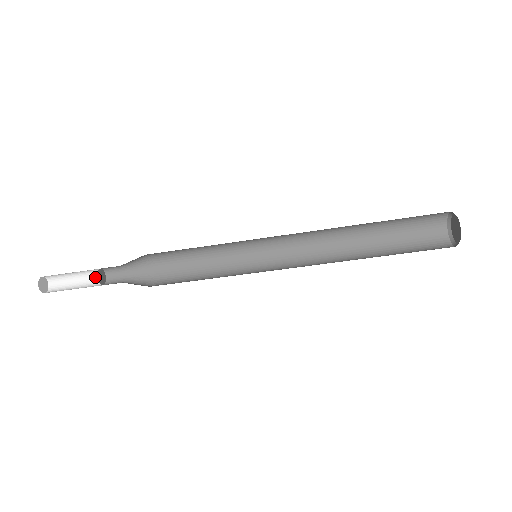
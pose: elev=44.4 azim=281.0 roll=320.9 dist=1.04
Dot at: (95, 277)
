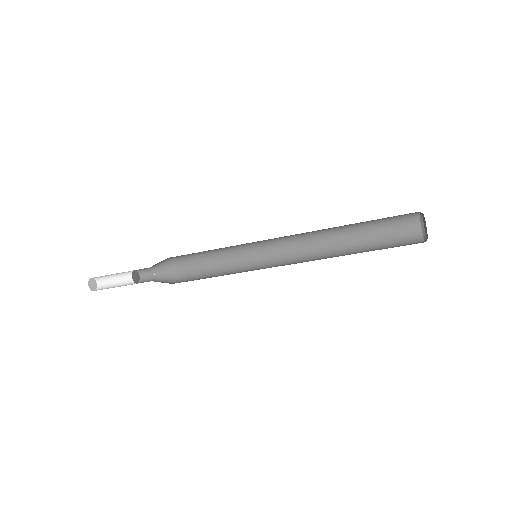
Dot at: (128, 272)
